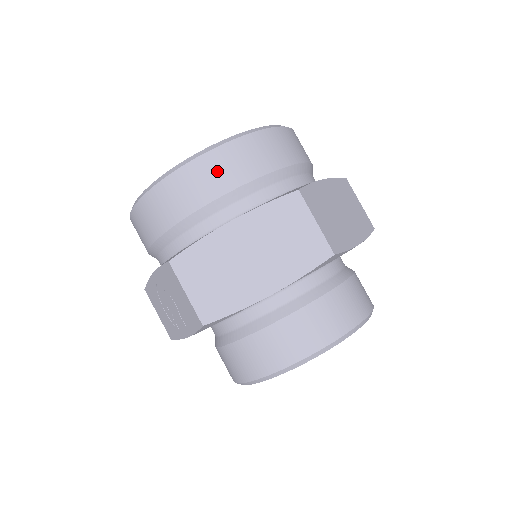
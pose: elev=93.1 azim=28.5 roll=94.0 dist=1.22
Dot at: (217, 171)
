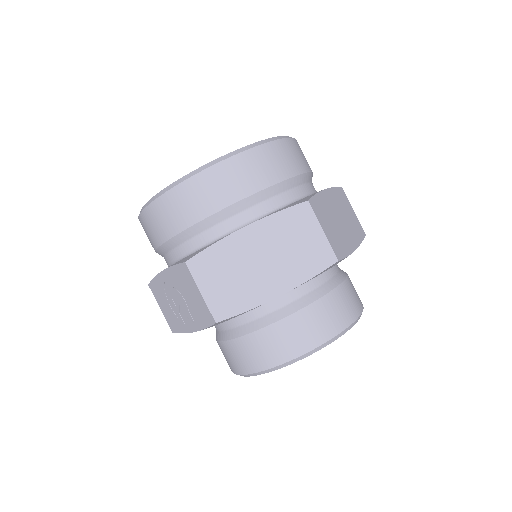
Dot at: (232, 179)
